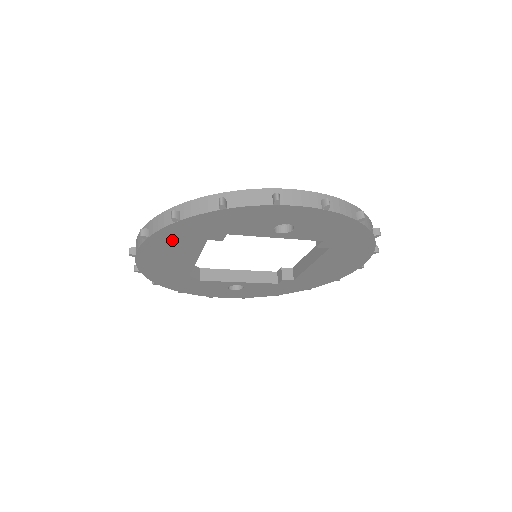
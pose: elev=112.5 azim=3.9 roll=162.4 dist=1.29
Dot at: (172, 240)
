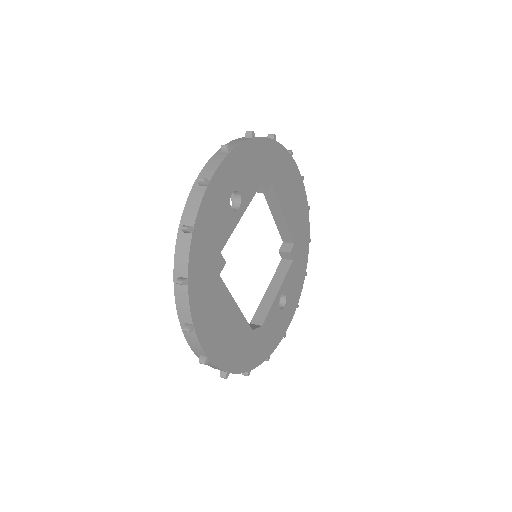
Dot at: (206, 307)
